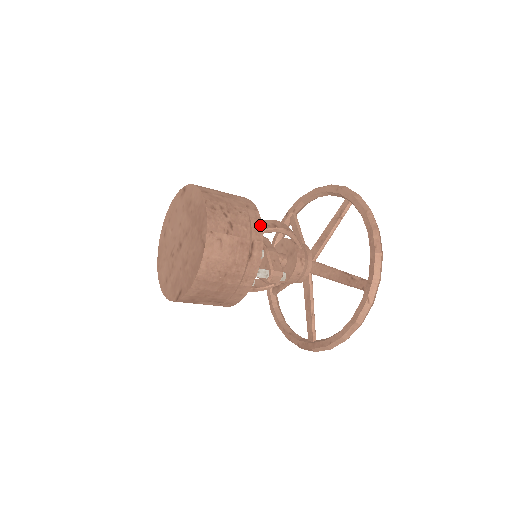
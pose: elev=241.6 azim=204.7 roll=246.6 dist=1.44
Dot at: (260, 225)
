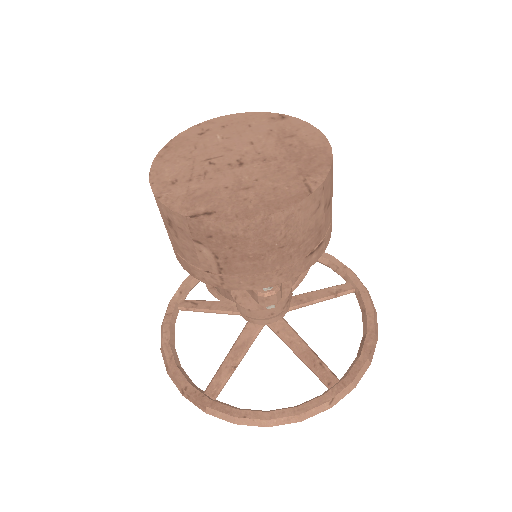
Dot at: occluded
